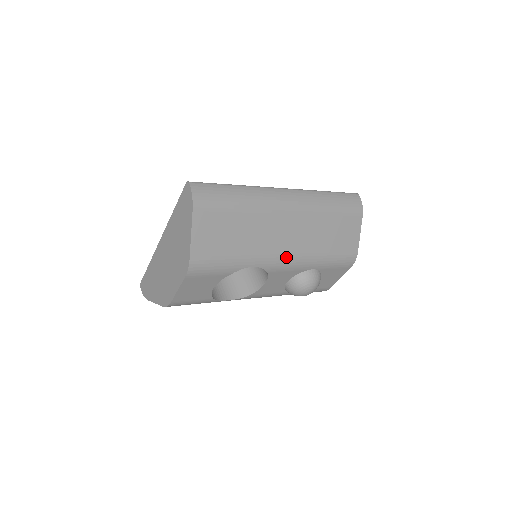
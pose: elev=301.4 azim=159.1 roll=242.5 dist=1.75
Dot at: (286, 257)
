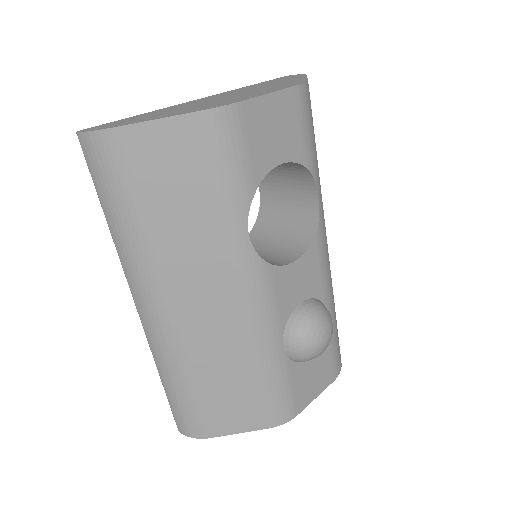
Dot at: (327, 247)
